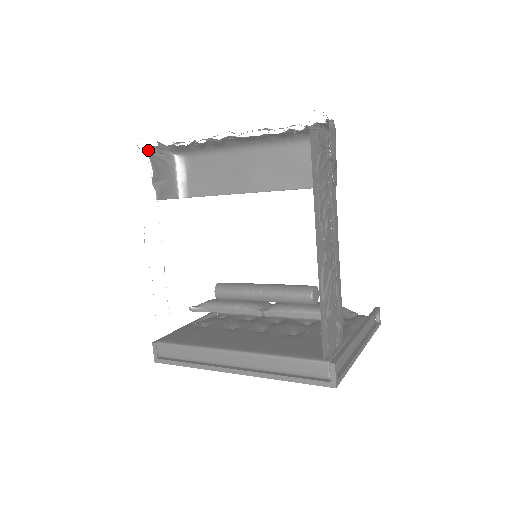
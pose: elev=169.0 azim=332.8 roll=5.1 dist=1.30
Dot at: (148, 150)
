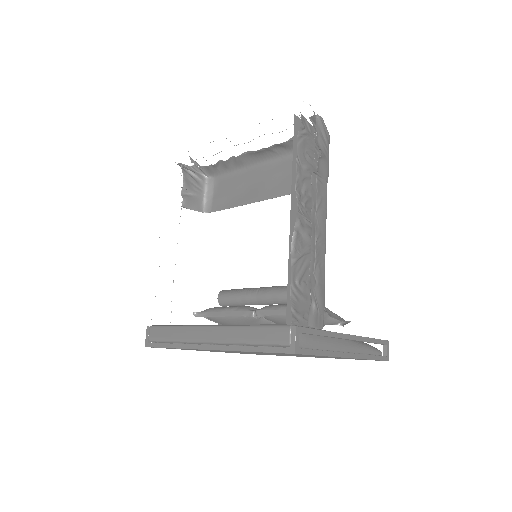
Dot at: (182, 165)
